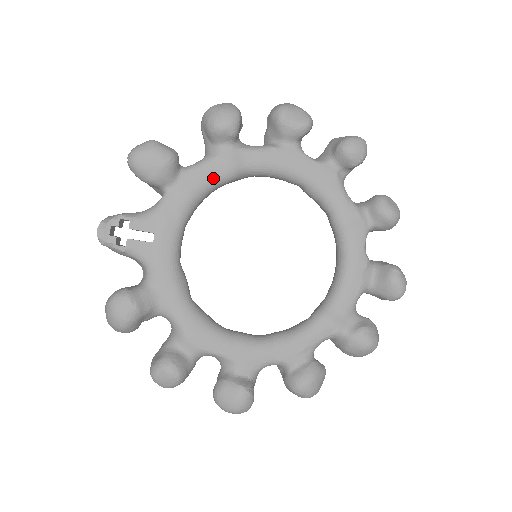
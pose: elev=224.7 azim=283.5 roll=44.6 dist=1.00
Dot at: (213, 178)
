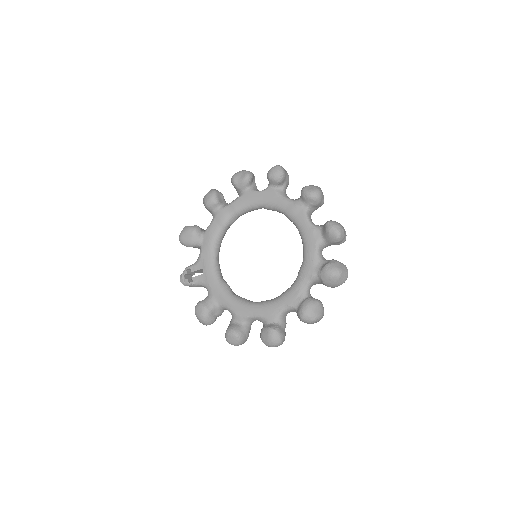
Dot at: (218, 228)
